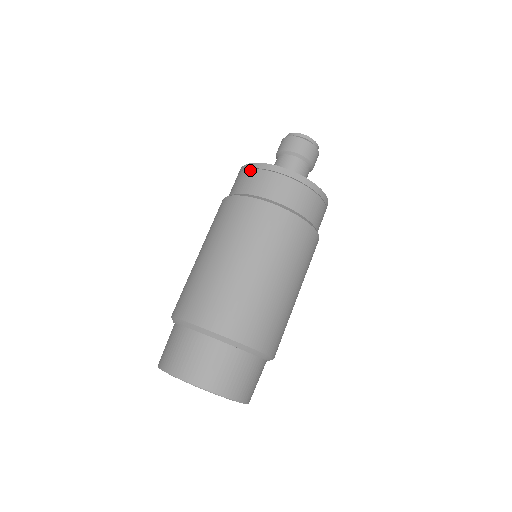
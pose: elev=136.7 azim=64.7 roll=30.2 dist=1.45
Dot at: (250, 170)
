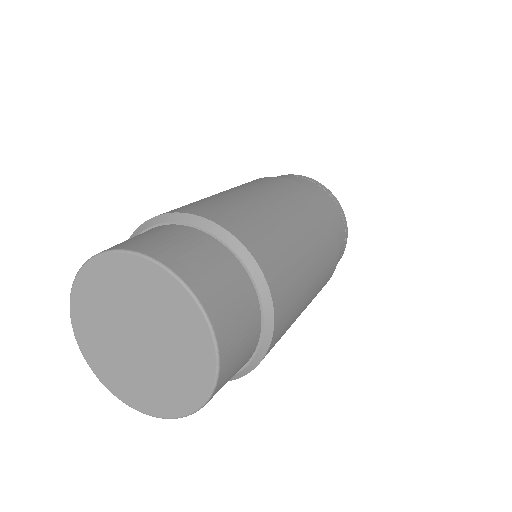
Dot at: occluded
